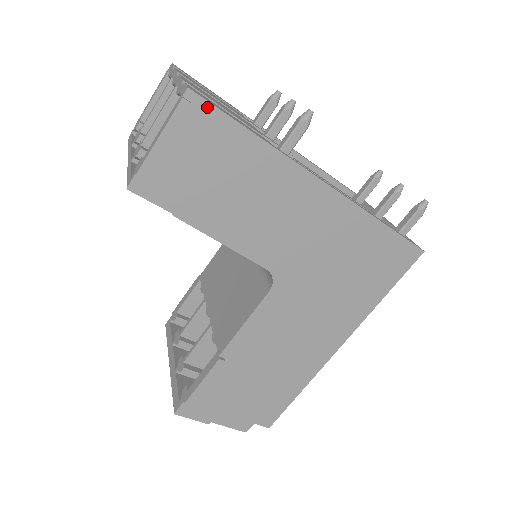
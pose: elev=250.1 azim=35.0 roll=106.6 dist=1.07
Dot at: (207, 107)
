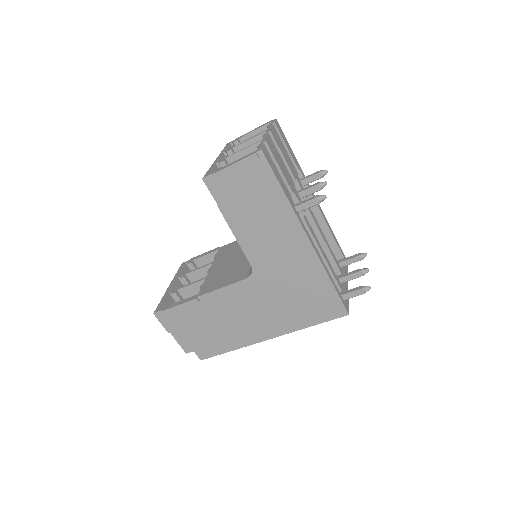
Dot at: (266, 164)
